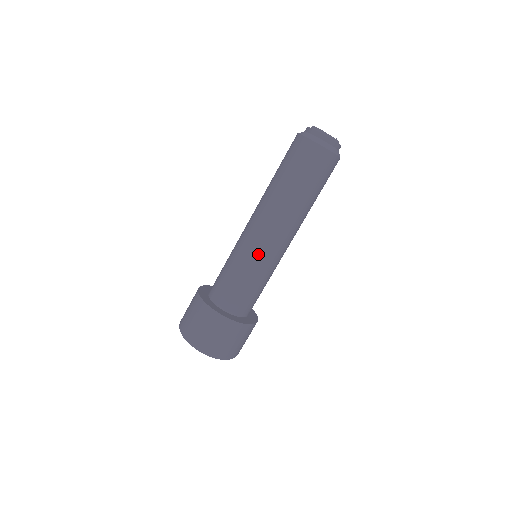
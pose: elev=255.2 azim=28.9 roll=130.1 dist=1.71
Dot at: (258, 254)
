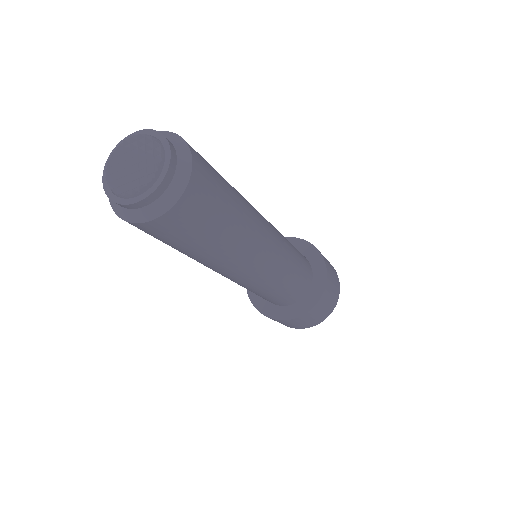
Dot at: occluded
